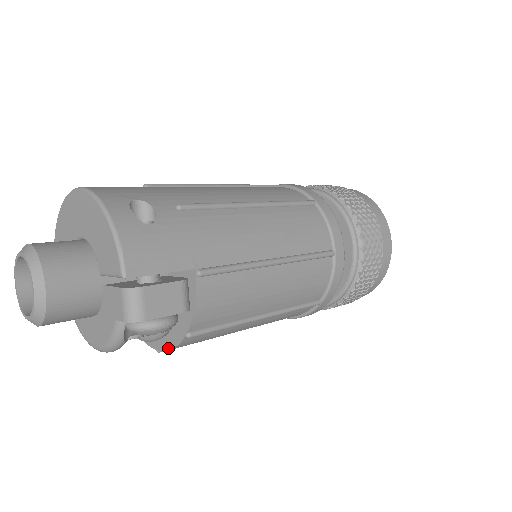
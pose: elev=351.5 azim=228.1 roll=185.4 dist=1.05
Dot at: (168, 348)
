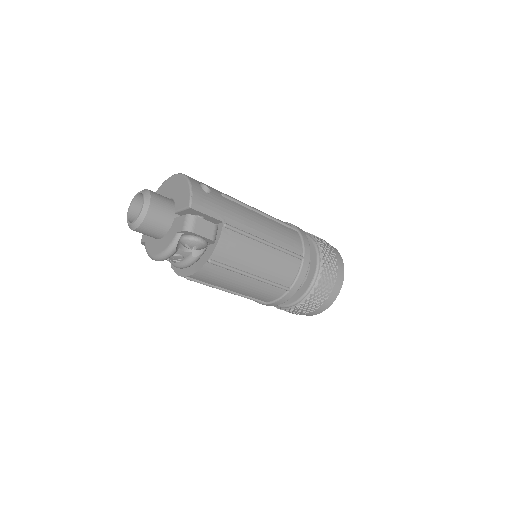
Dot at: (194, 272)
